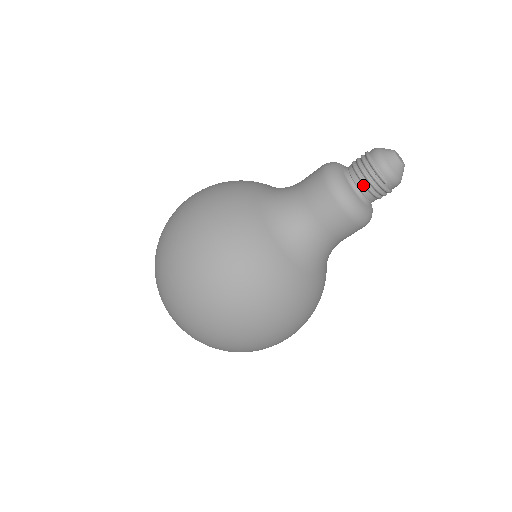
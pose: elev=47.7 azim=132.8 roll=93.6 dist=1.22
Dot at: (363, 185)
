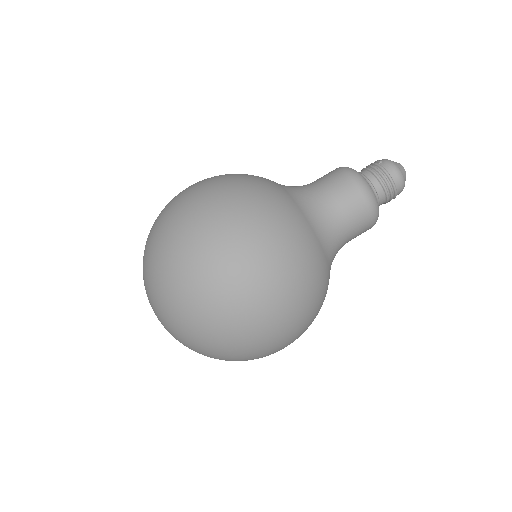
Dot at: (362, 171)
